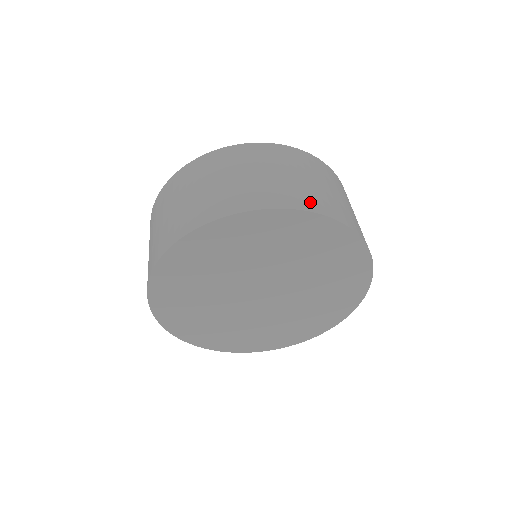
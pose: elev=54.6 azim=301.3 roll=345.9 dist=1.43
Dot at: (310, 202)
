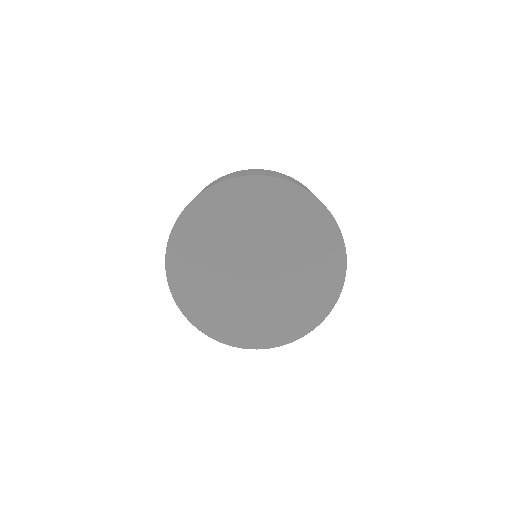
Dot at: occluded
